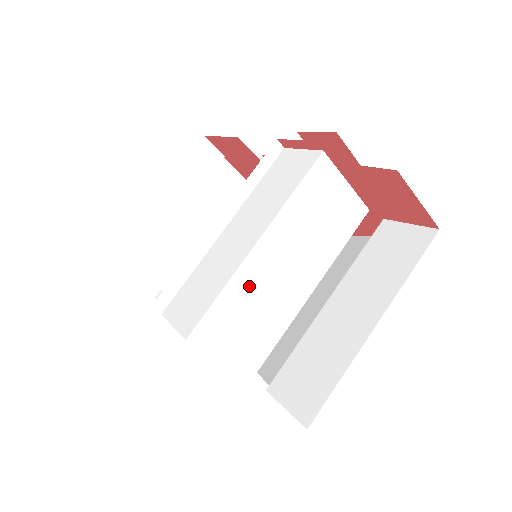
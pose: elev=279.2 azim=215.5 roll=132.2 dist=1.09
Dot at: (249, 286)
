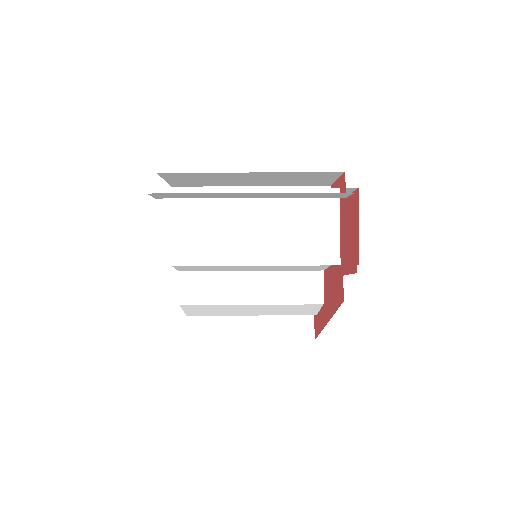
Dot at: (221, 207)
